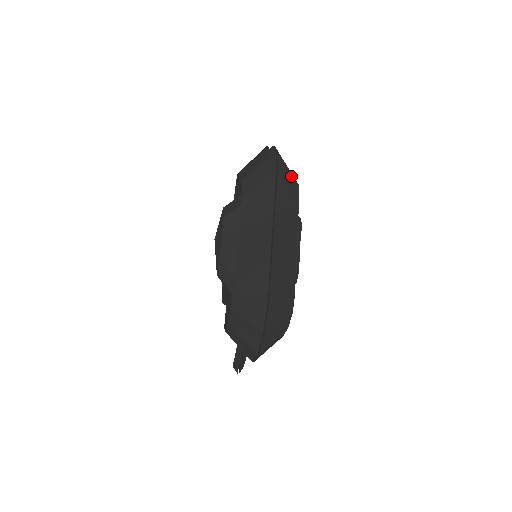
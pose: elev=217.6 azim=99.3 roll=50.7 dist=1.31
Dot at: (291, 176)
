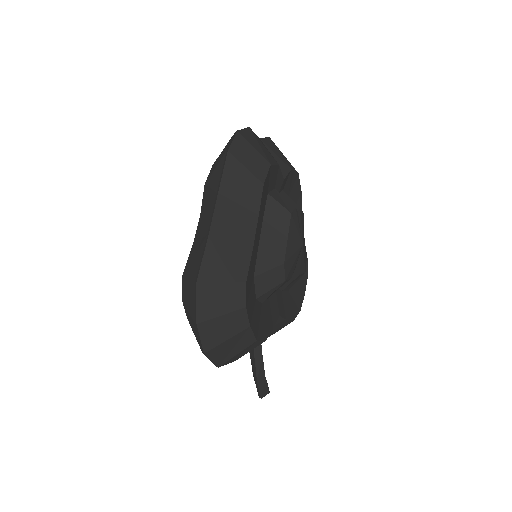
Dot at: (257, 154)
